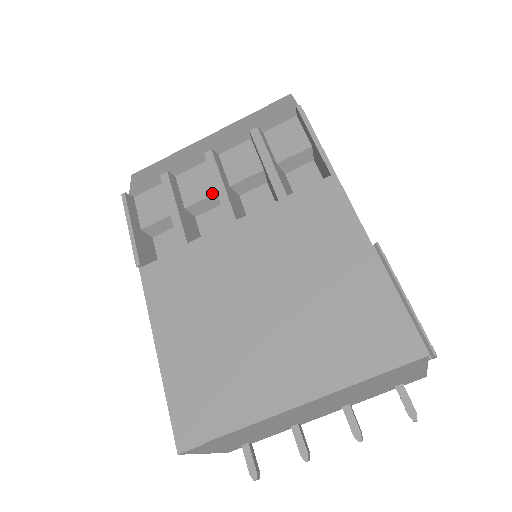
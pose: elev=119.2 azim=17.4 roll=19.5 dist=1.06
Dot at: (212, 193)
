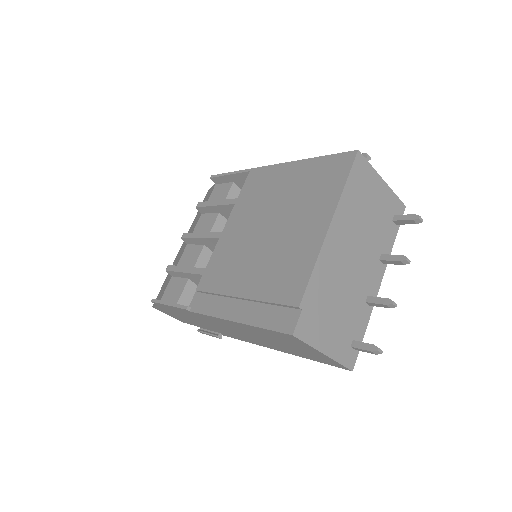
Dot at: (202, 248)
